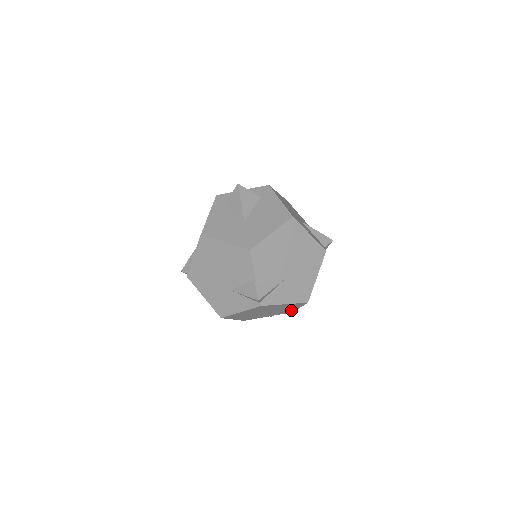
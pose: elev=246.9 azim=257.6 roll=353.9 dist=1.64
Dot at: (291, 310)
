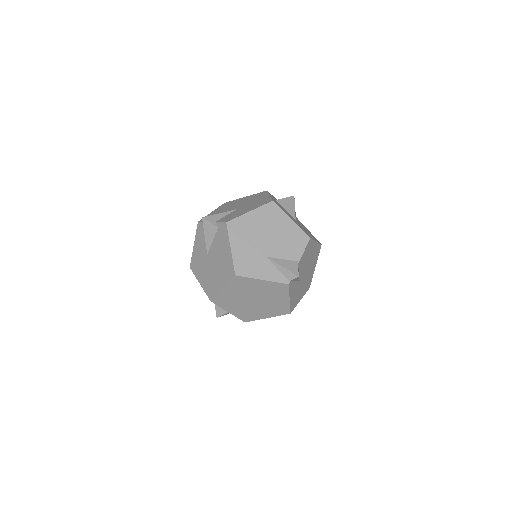
Dot at: (255, 317)
